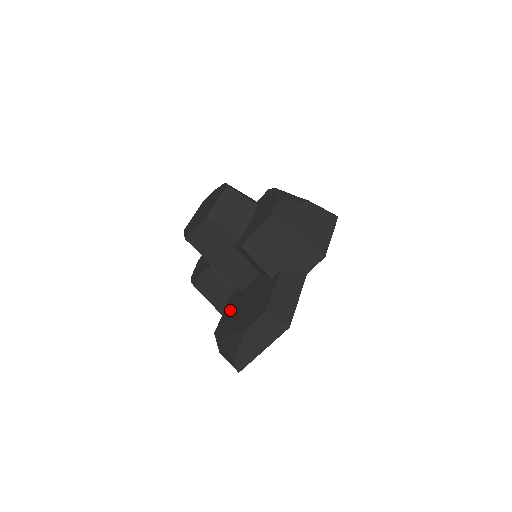
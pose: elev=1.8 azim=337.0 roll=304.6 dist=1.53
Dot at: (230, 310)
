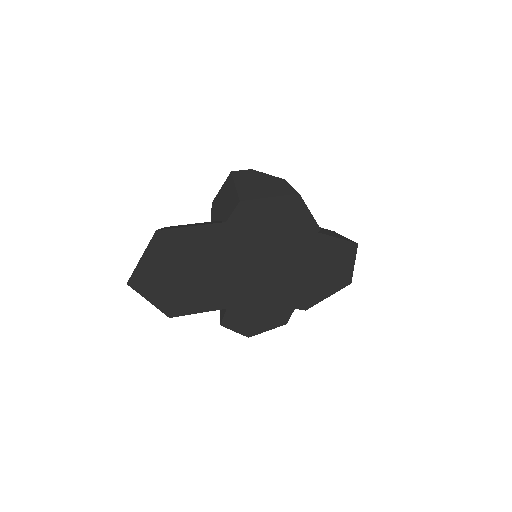
Dot at: occluded
